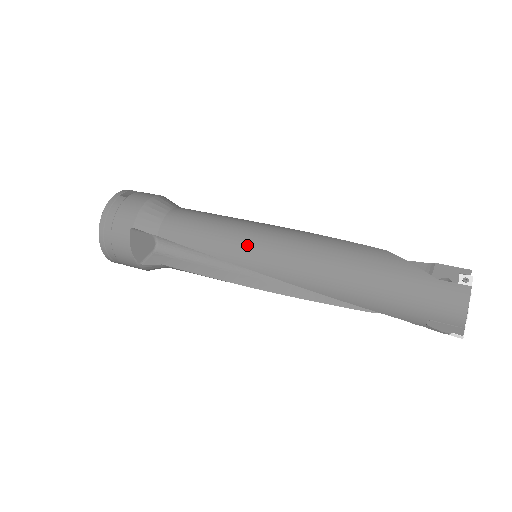
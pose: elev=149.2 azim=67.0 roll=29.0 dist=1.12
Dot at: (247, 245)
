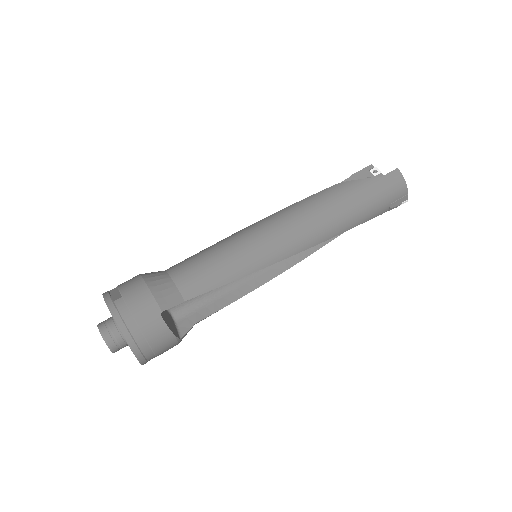
Dot at: (262, 248)
